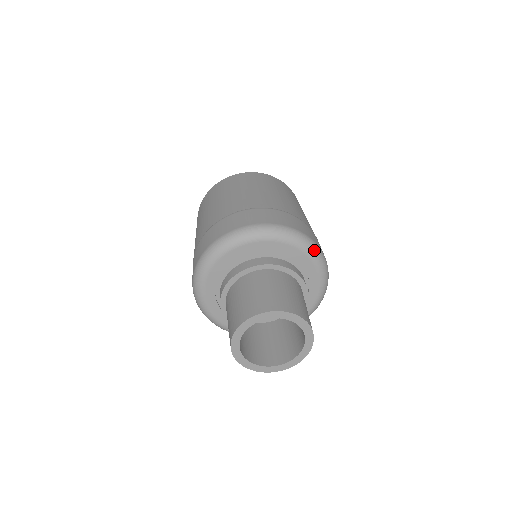
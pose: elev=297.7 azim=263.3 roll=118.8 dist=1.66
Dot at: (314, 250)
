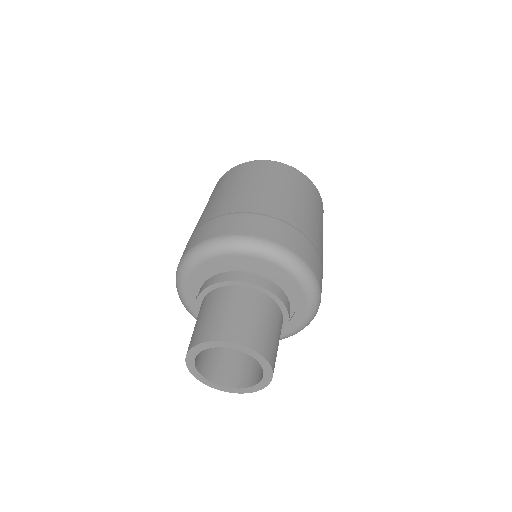
Dot at: (307, 278)
